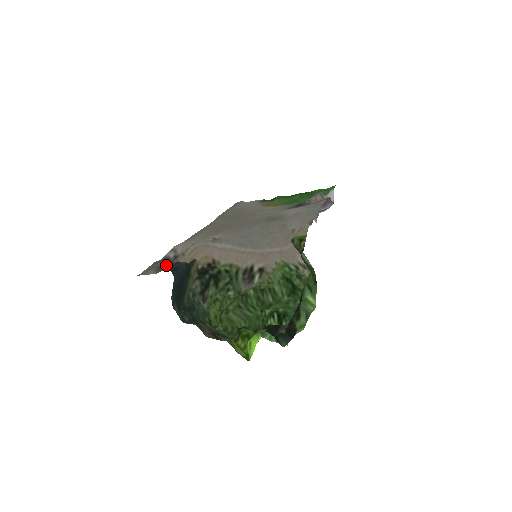
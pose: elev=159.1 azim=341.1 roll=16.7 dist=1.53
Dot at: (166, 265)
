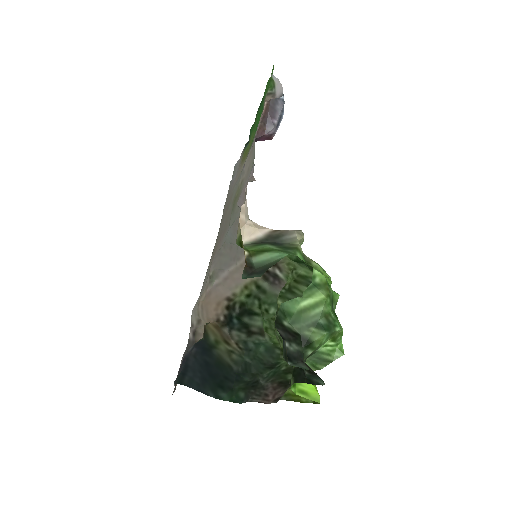
Dot at: occluded
